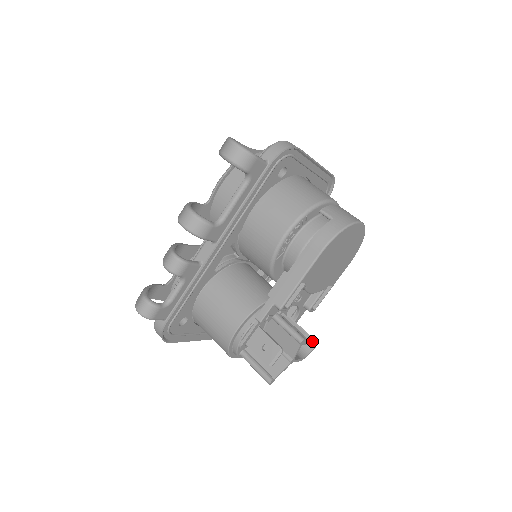
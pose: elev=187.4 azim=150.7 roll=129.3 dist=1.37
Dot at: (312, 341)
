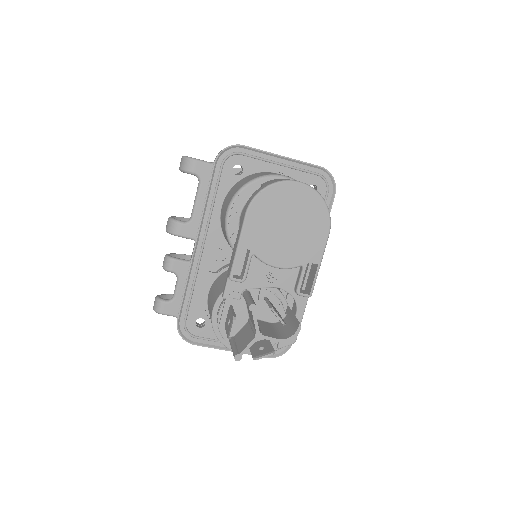
Dot at: (297, 323)
